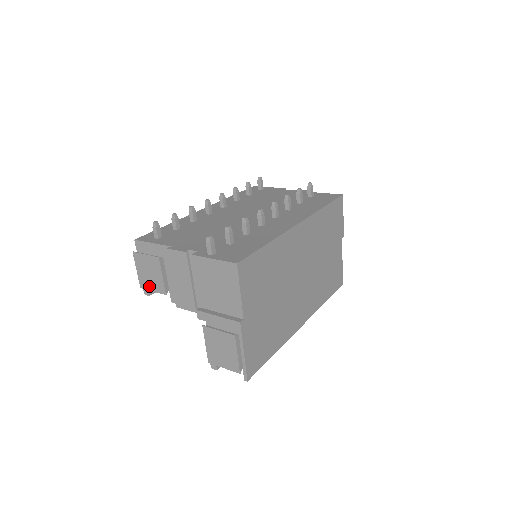
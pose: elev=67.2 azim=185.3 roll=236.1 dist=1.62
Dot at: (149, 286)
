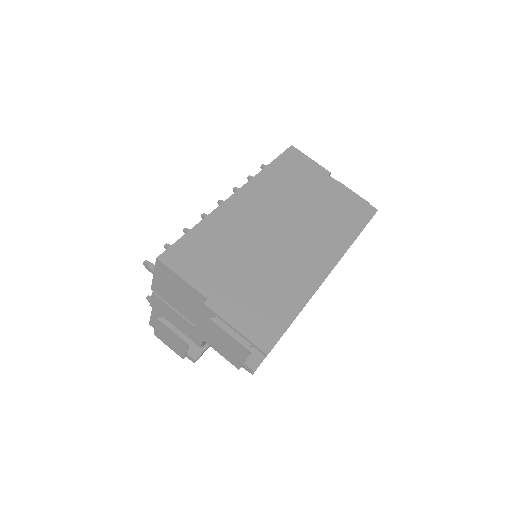
Dot at: (181, 351)
